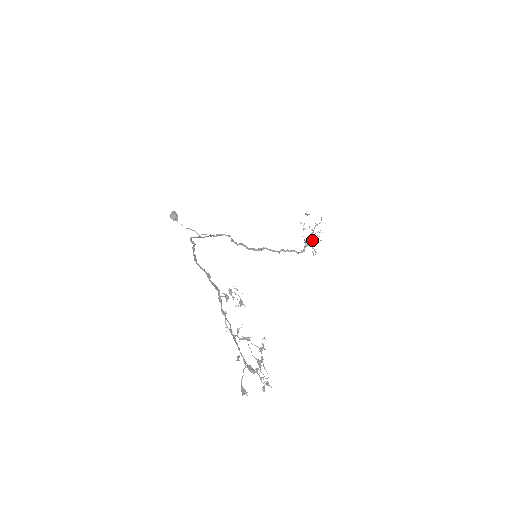
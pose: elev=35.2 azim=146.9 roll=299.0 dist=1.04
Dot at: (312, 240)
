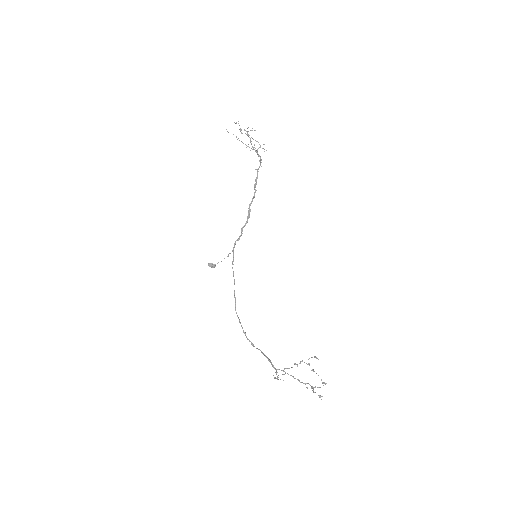
Dot at: (253, 139)
